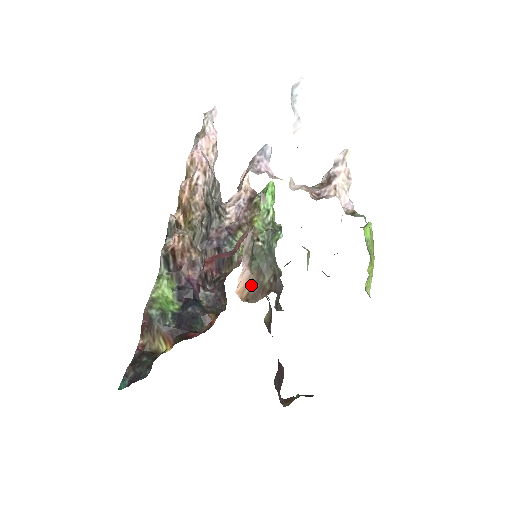
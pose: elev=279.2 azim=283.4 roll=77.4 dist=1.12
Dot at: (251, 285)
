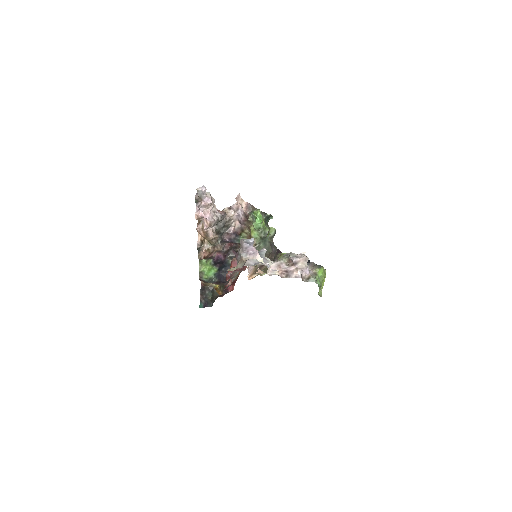
Dot at: (256, 267)
